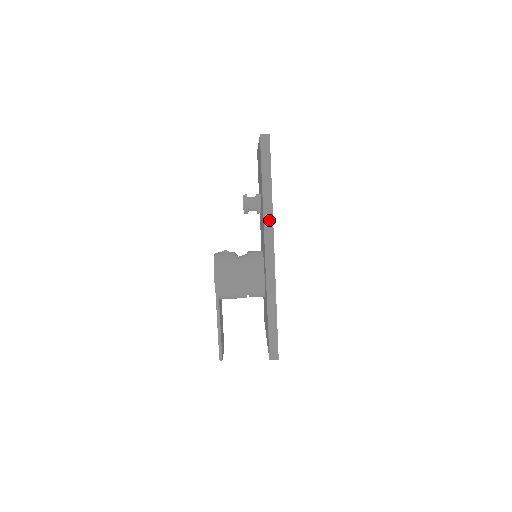
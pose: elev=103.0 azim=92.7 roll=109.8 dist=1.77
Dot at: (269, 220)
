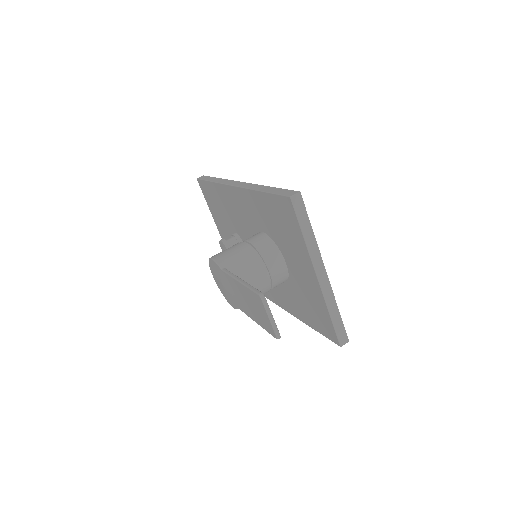
Dot at: (226, 181)
